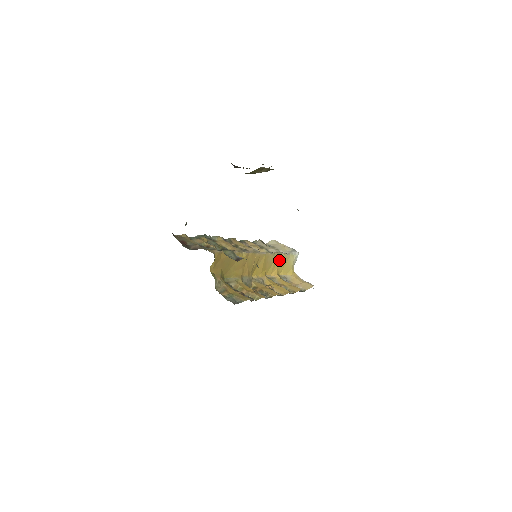
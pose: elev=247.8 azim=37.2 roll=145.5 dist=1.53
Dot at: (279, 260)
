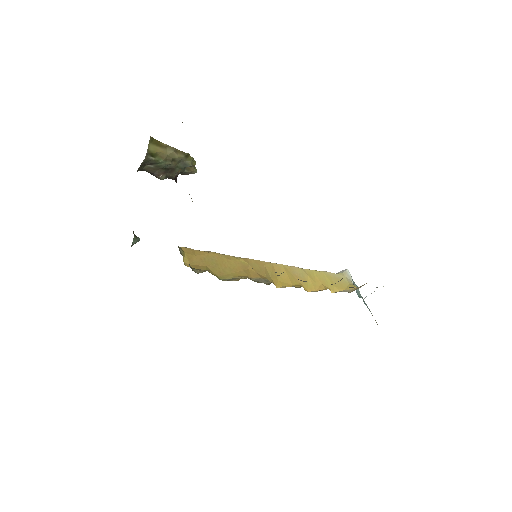
Dot at: (318, 276)
